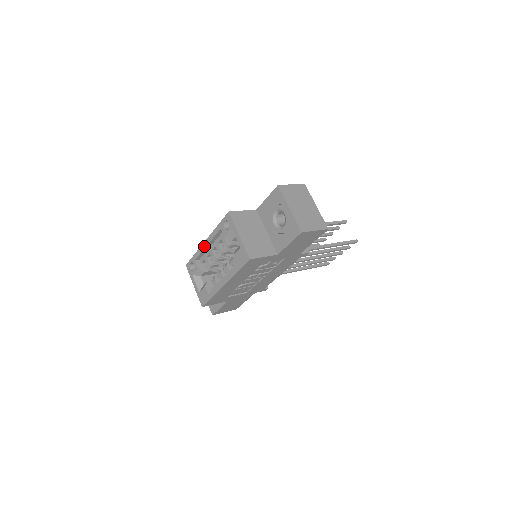
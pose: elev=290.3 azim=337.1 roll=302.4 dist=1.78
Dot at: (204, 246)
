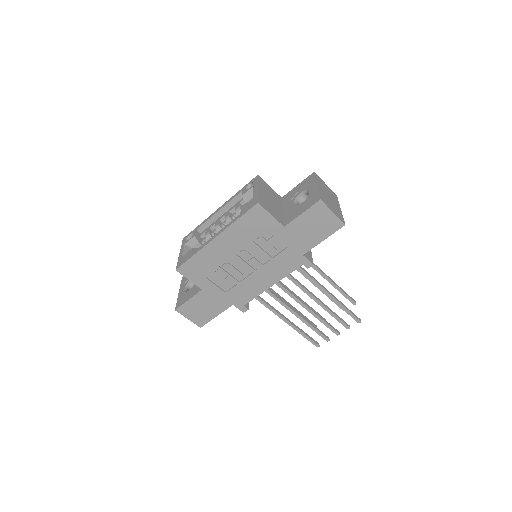
Dot at: (214, 213)
